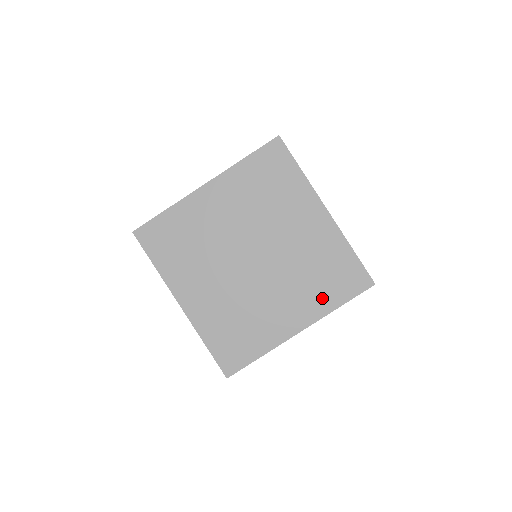
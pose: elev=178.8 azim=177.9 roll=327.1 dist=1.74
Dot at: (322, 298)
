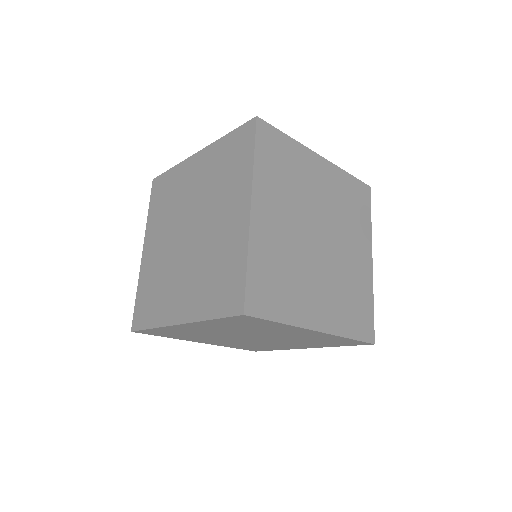
Dot at: (240, 175)
